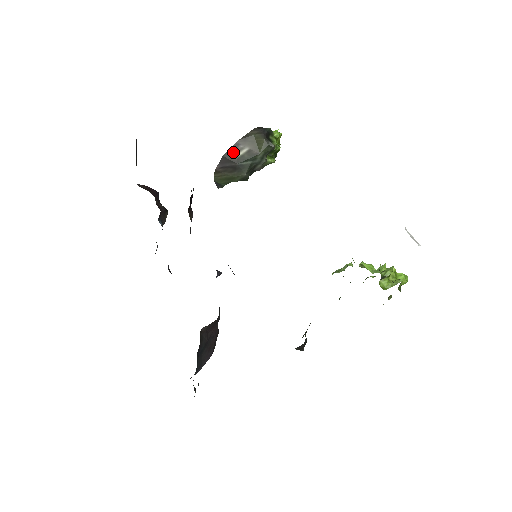
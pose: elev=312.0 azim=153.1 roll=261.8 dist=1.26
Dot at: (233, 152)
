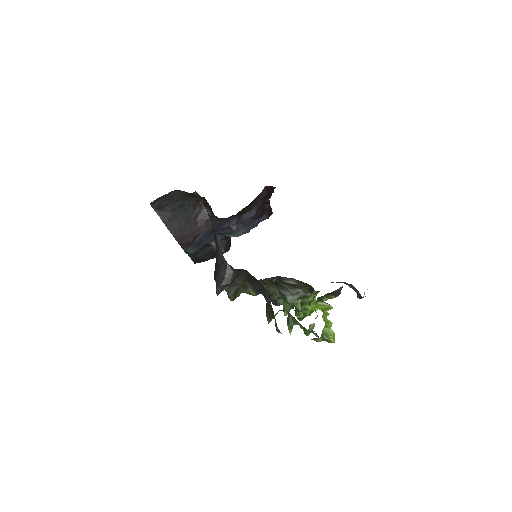
Dot at: (285, 279)
